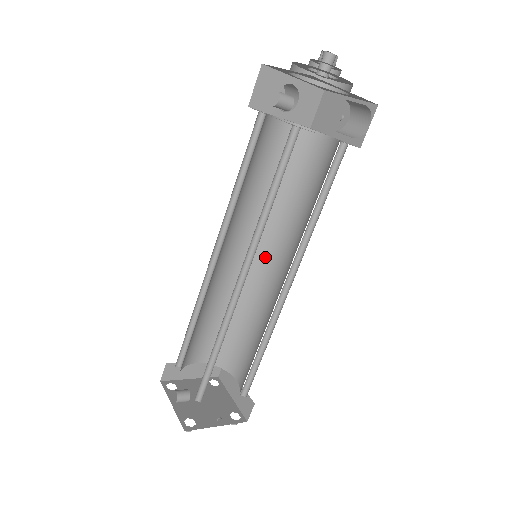
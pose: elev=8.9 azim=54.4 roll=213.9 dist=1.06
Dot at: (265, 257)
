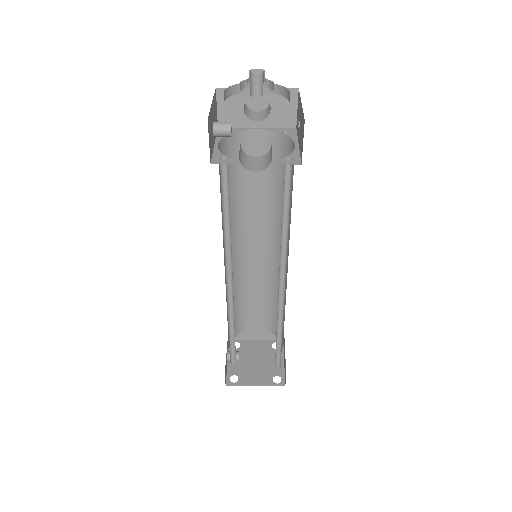
Dot at: occluded
